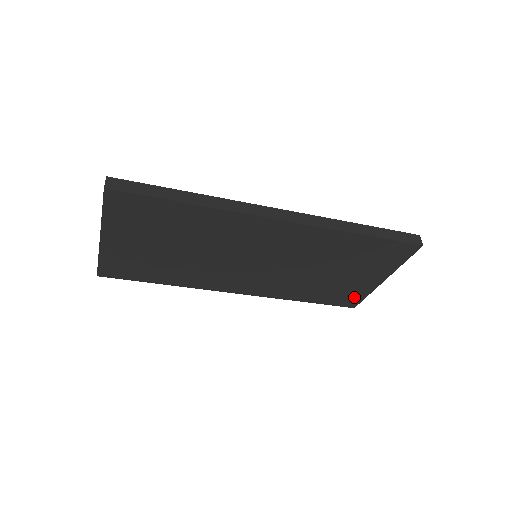
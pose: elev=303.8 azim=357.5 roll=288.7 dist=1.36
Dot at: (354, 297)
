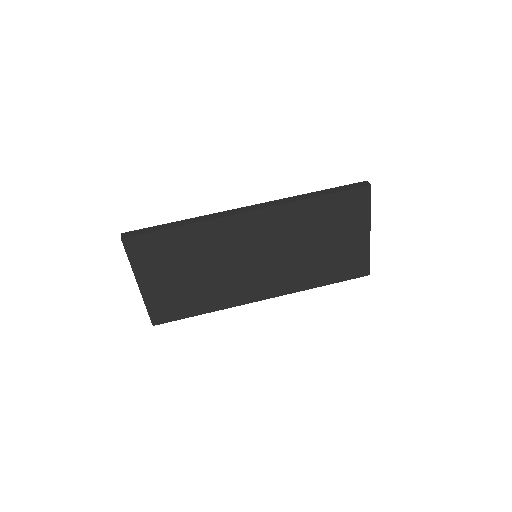
Dot at: (360, 263)
